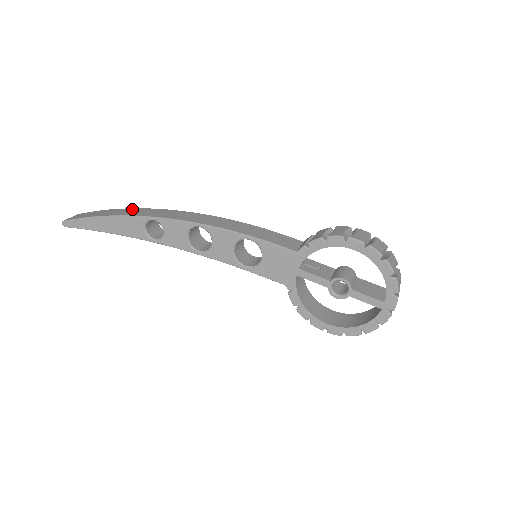
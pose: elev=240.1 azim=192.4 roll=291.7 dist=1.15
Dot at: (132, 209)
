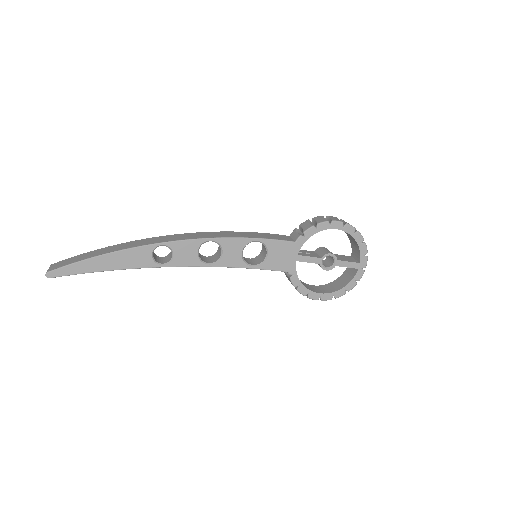
Dot at: (125, 243)
